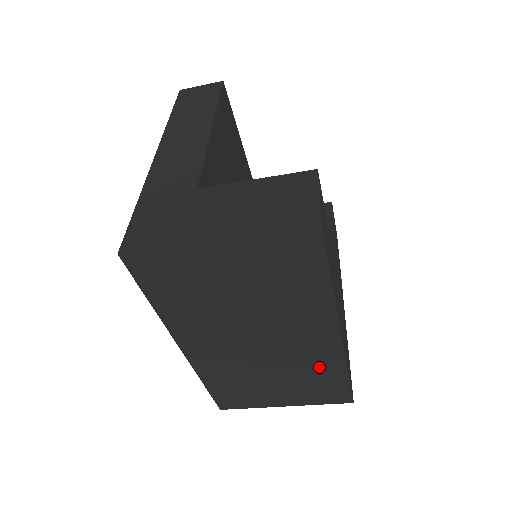
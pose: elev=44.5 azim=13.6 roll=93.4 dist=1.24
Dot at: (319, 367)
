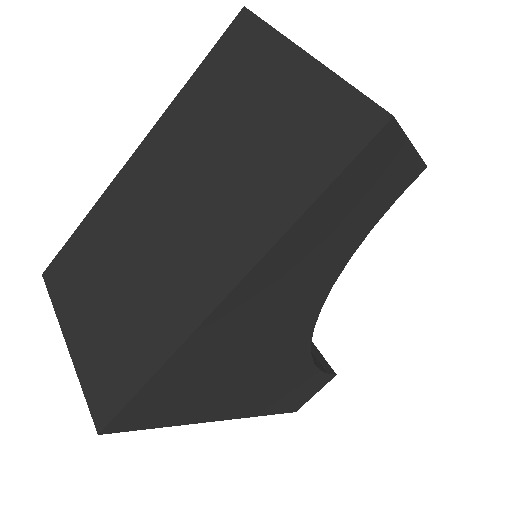
Dot at: (155, 323)
